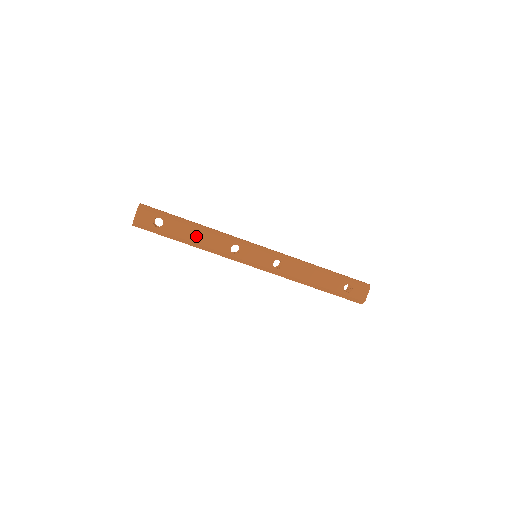
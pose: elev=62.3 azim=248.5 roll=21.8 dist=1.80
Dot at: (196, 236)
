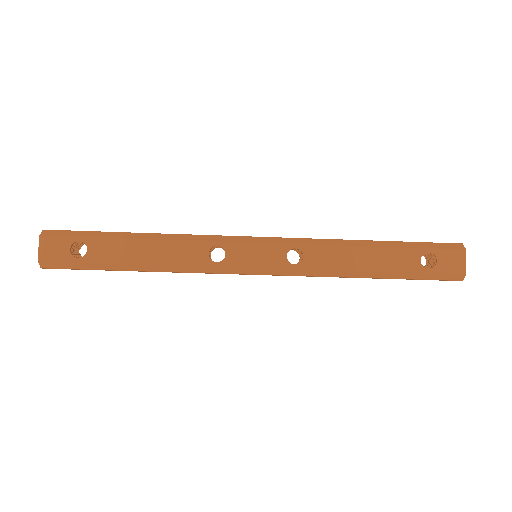
Dot at: (146, 252)
